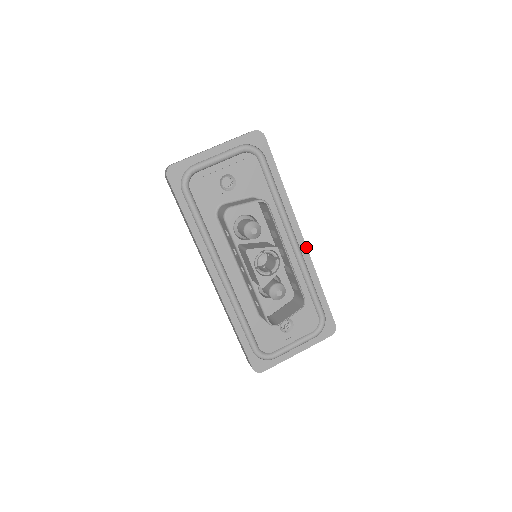
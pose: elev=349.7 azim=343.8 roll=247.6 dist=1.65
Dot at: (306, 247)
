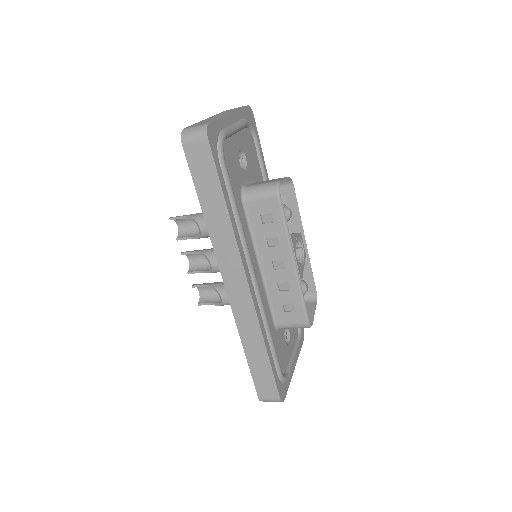
Dot at: occluded
